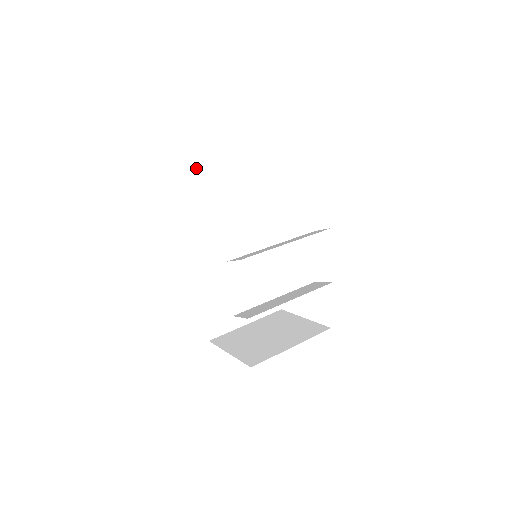
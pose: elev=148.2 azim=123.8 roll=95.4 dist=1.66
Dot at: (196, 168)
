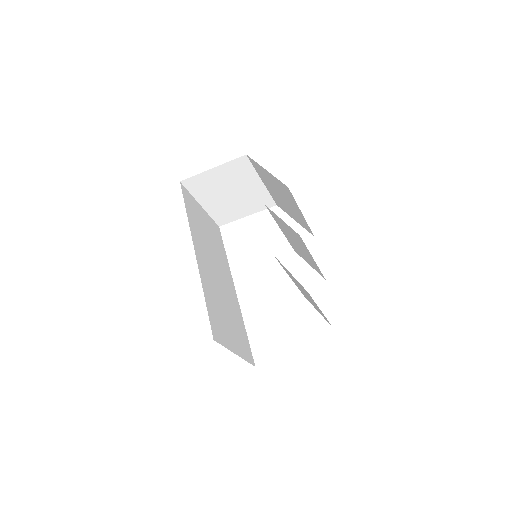
Dot at: (191, 197)
